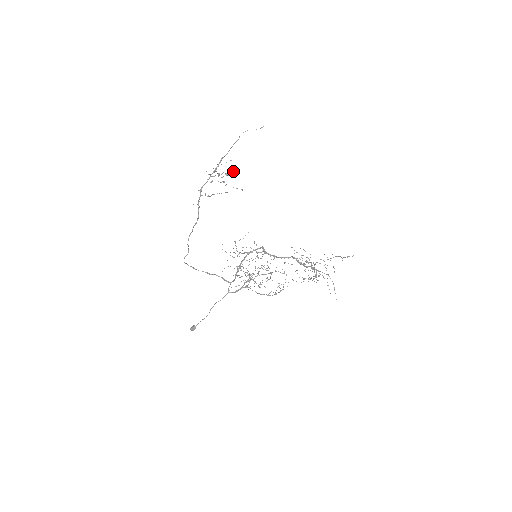
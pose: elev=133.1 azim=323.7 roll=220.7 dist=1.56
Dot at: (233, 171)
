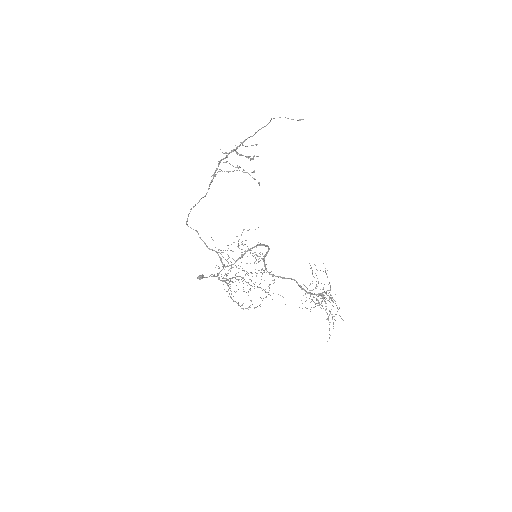
Dot at: occluded
